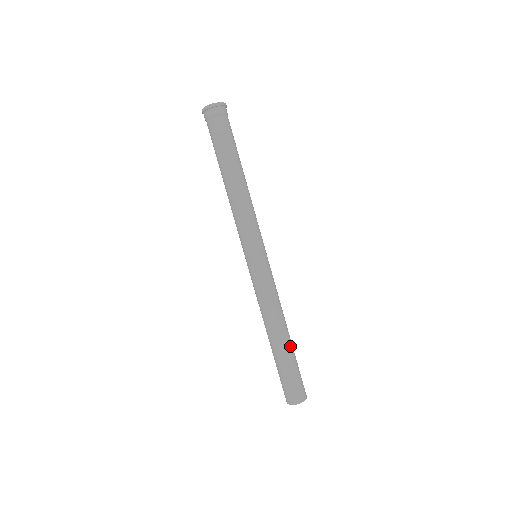
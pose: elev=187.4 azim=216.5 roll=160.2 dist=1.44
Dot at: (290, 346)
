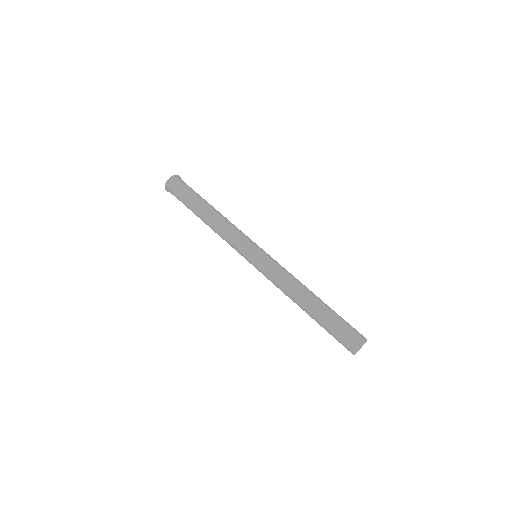
Dot at: (320, 307)
